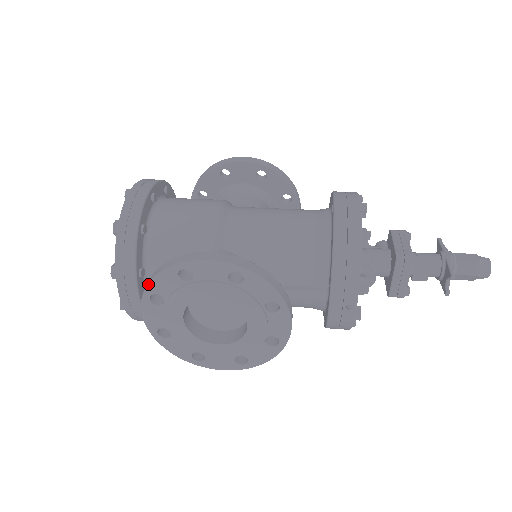
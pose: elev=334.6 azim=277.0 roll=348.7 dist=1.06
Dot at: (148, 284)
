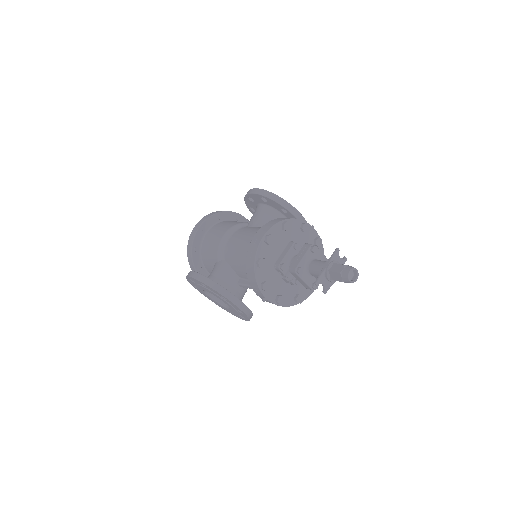
Dot at: (189, 282)
